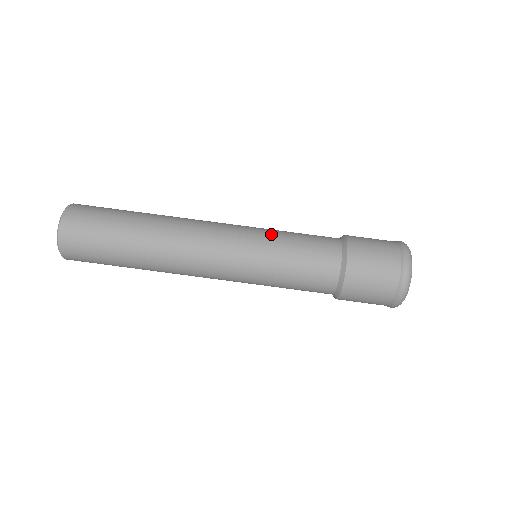
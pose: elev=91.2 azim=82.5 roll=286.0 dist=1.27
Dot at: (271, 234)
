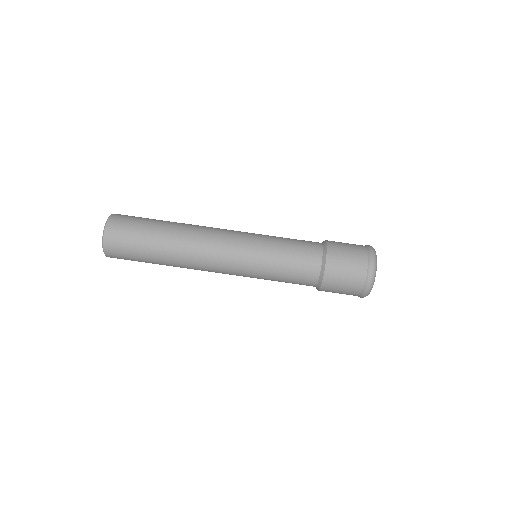
Dot at: (267, 244)
